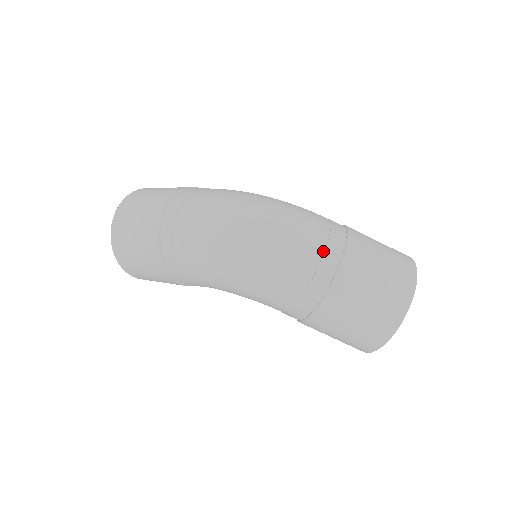
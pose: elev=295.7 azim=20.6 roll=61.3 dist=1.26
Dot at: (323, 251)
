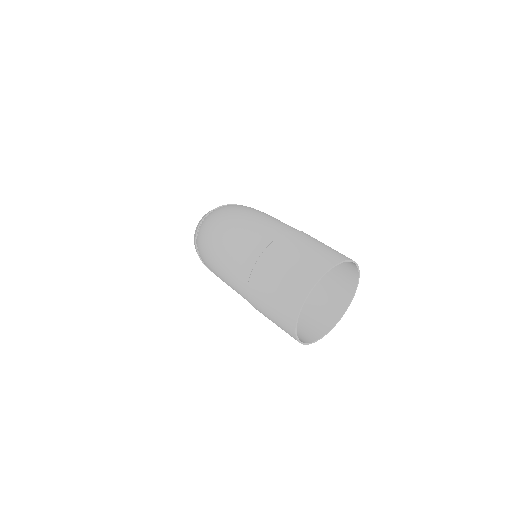
Dot at: (248, 251)
